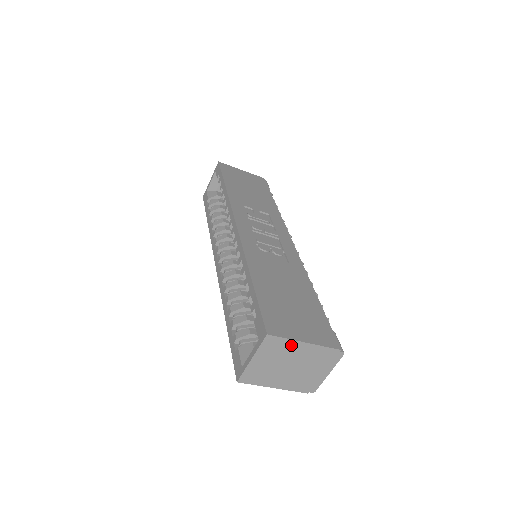
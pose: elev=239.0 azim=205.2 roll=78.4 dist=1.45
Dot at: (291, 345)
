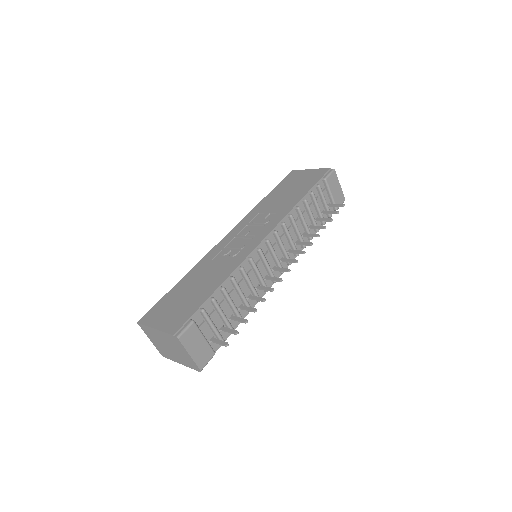
Dot at: (152, 330)
